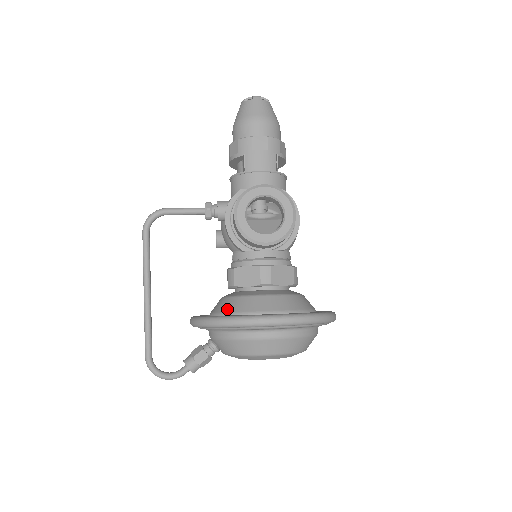
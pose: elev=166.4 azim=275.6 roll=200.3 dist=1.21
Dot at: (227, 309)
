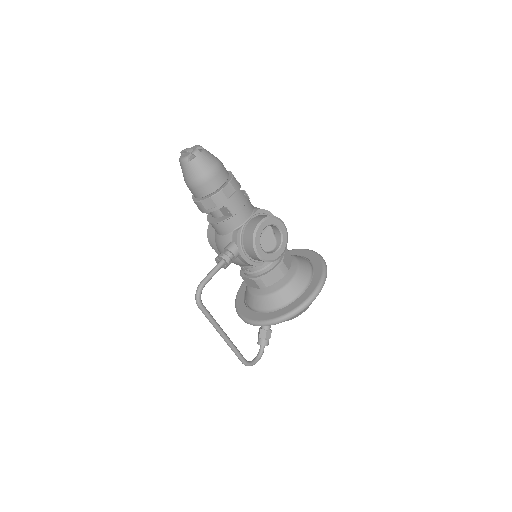
Dot at: (277, 304)
